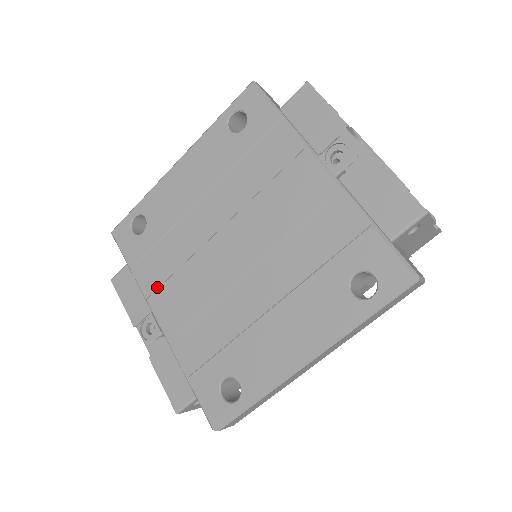
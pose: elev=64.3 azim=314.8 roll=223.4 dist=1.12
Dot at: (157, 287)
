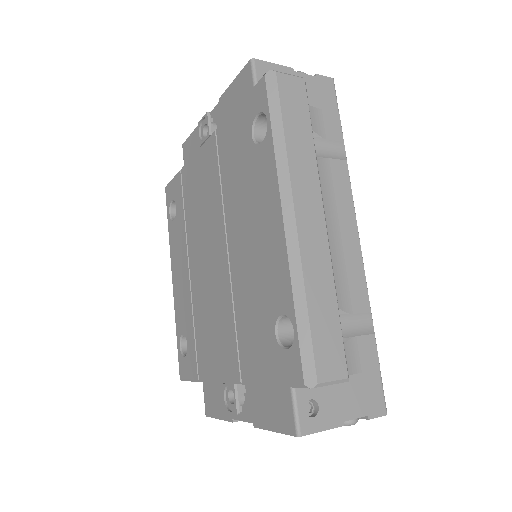
Dot at: (212, 360)
